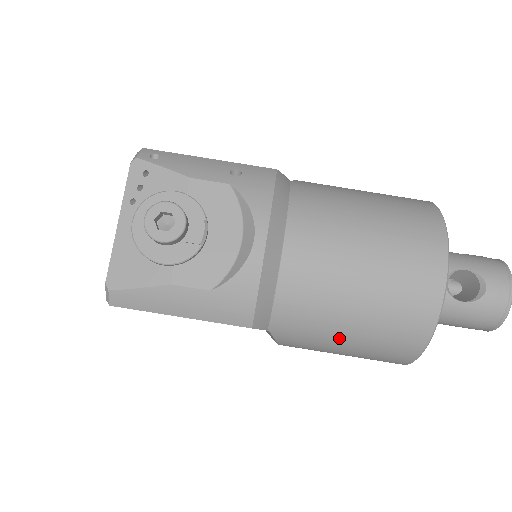
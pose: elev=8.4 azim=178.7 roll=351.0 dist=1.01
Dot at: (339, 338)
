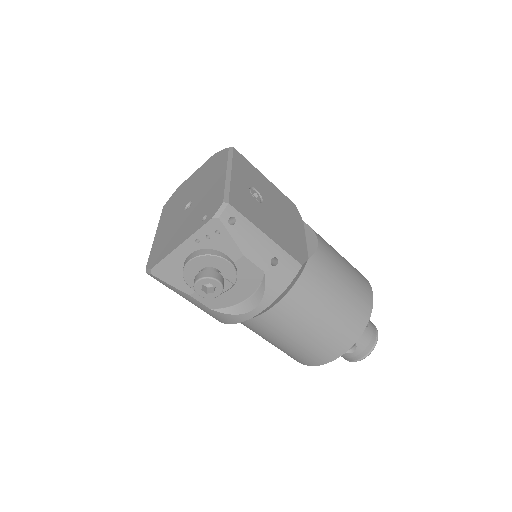
Dot at: occluded
